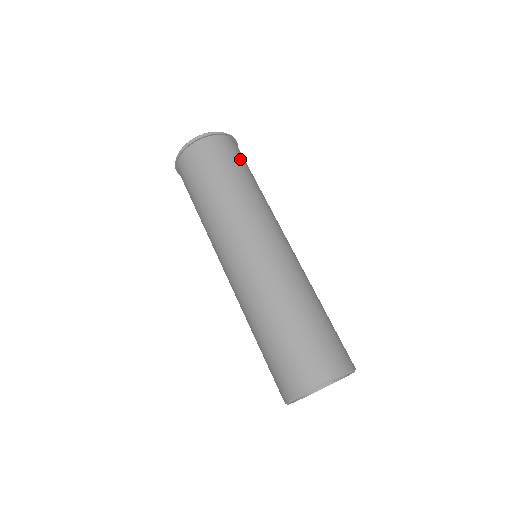
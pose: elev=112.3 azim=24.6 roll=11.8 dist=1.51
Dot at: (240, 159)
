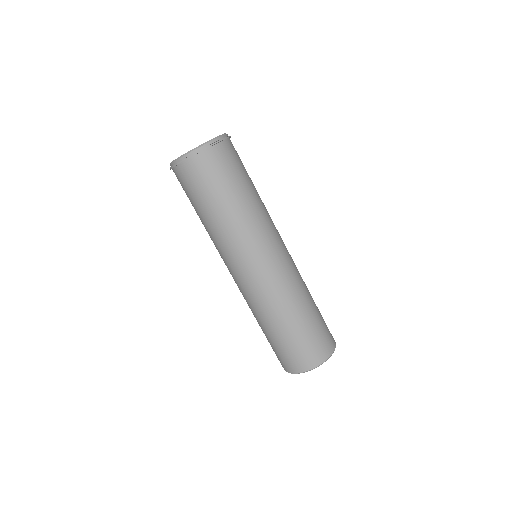
Dot at: (234, 170)
